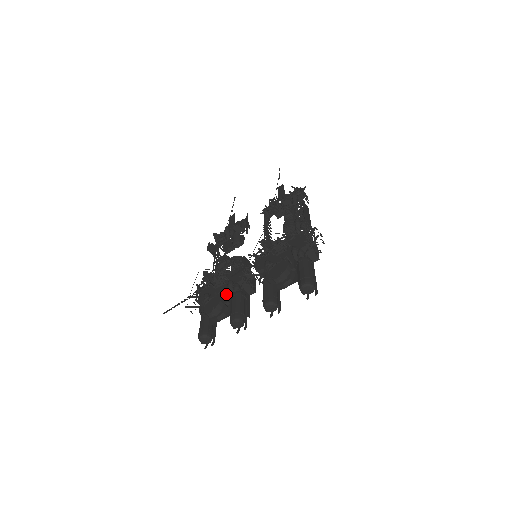
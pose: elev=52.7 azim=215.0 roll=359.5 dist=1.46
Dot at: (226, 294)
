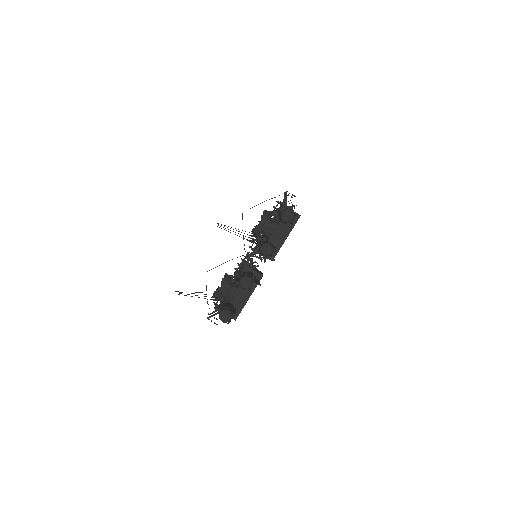
Dot at: (235, 281)
